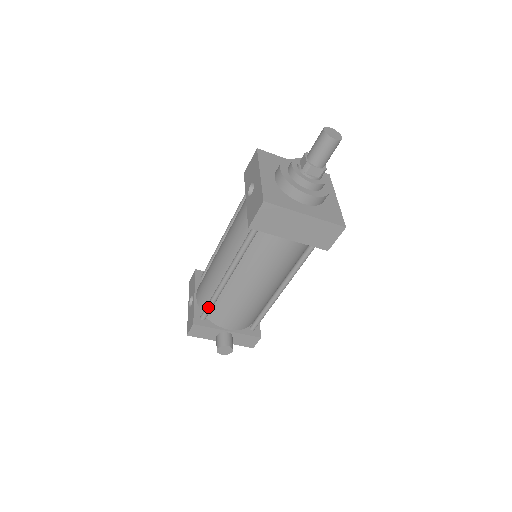
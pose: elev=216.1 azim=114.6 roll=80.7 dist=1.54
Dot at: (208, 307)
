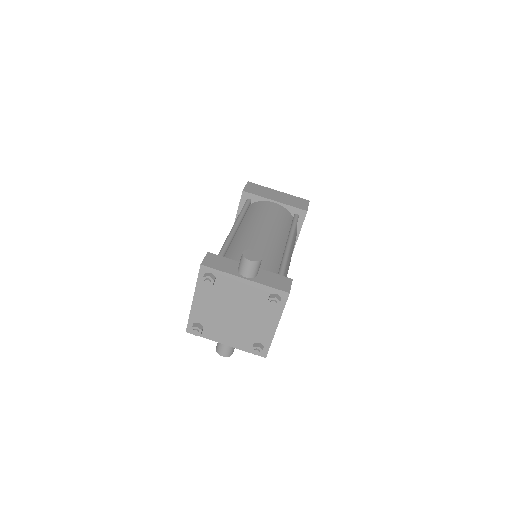
Dot at: (221, 250)
